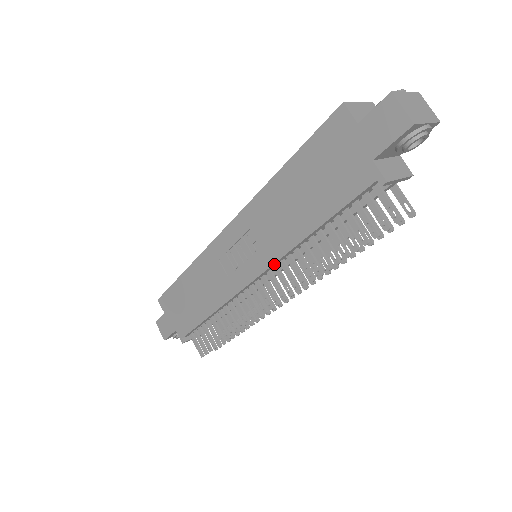
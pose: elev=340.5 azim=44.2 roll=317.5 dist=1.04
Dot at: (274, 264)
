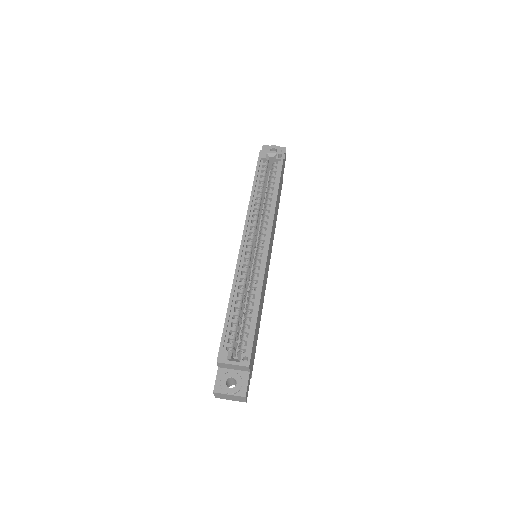
Dot at: occluded
